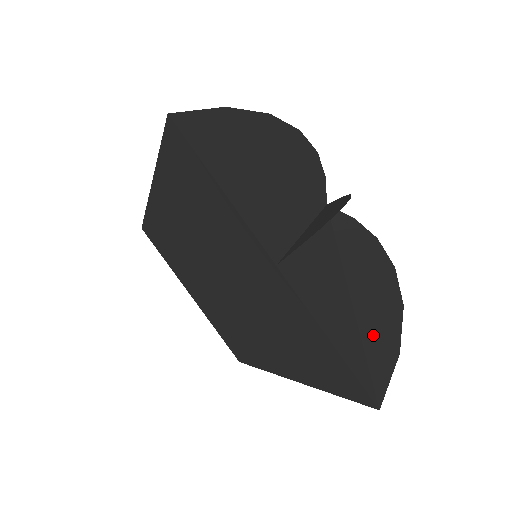
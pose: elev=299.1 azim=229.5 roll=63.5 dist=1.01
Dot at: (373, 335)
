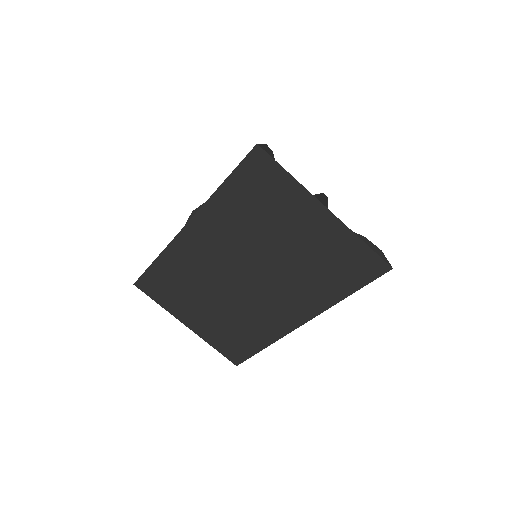
Dot at: occluded
